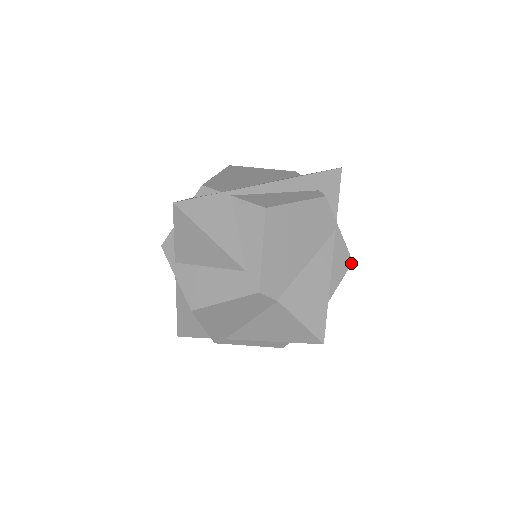
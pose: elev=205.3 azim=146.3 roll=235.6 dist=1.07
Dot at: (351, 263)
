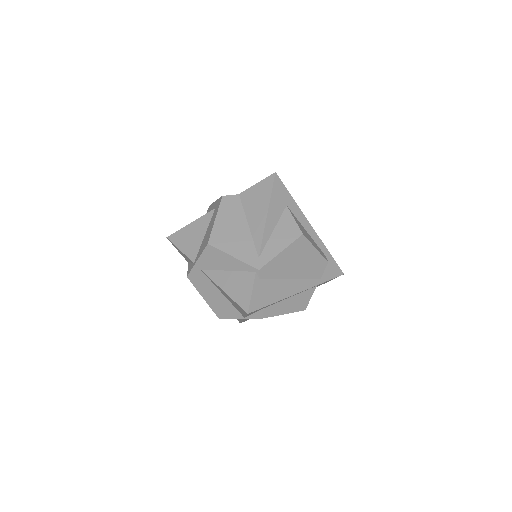
Dot at: occluded
